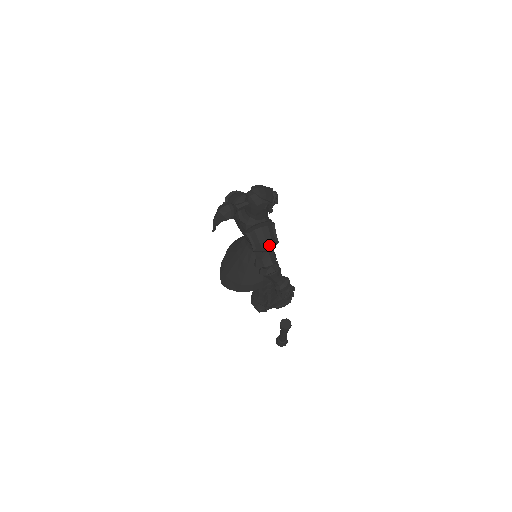
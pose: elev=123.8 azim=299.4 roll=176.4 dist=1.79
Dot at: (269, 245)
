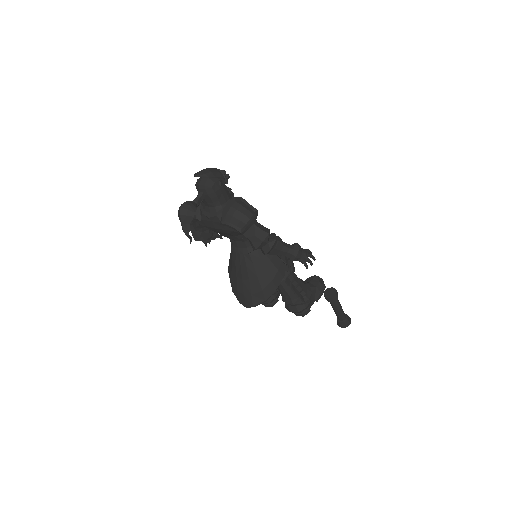
Dot at: (250, 216)
